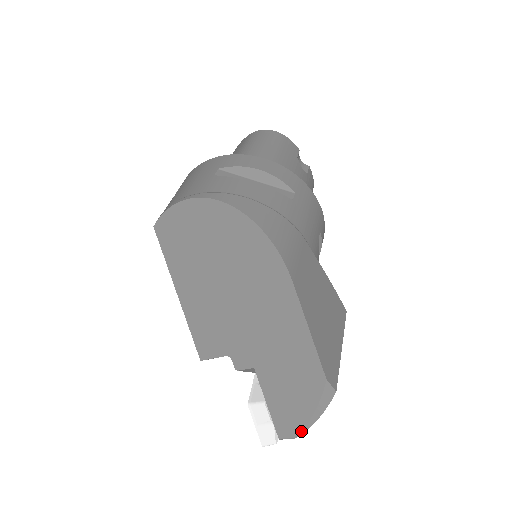
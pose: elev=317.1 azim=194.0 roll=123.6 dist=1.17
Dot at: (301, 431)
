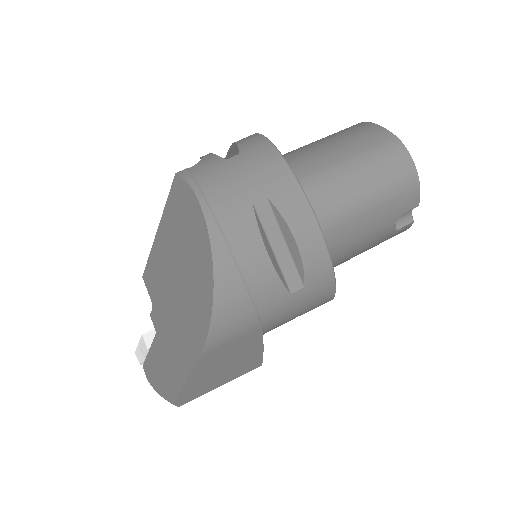
Dot at: (151, 385)
